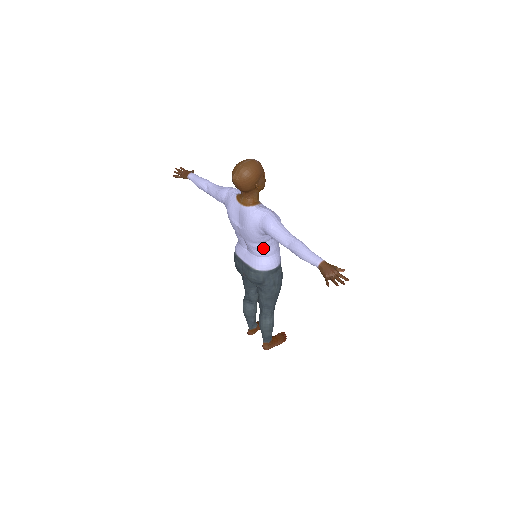
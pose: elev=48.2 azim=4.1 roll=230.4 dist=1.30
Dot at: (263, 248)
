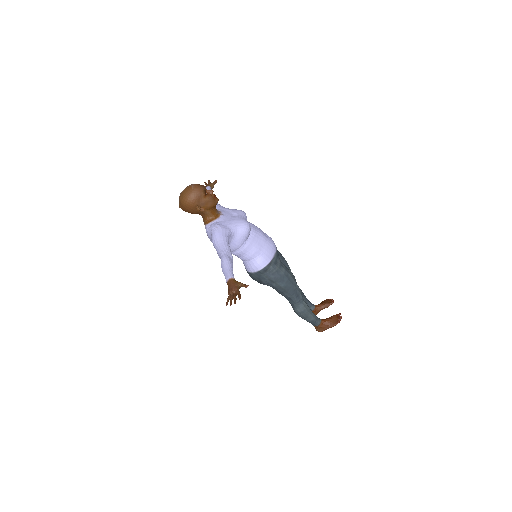
Dot at: (240, 254)
